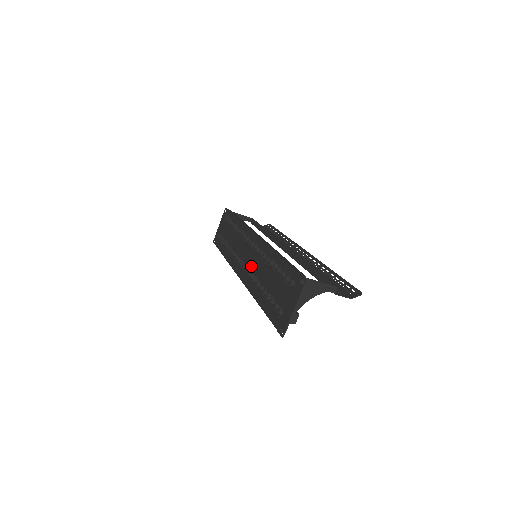
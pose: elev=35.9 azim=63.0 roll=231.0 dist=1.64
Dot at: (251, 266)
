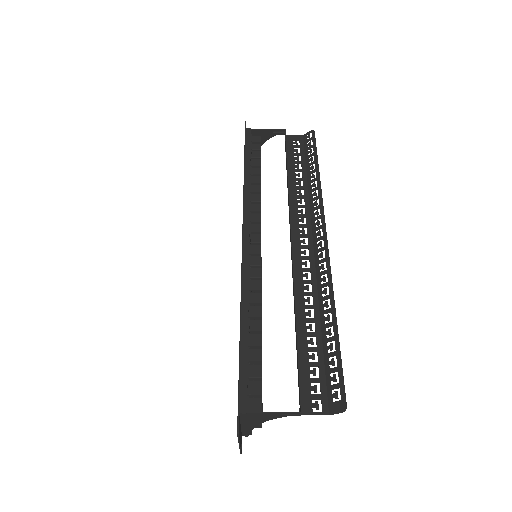
Dot at: occluded
